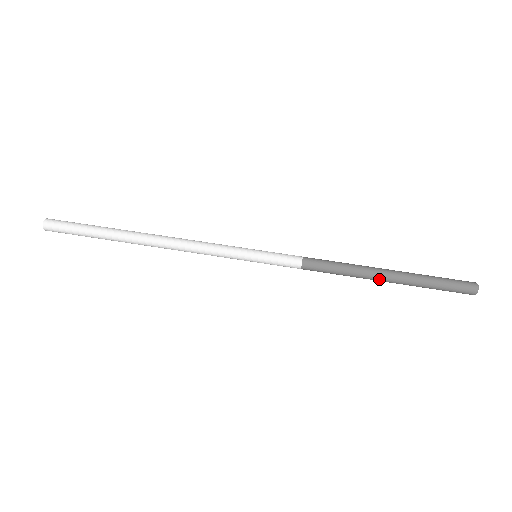
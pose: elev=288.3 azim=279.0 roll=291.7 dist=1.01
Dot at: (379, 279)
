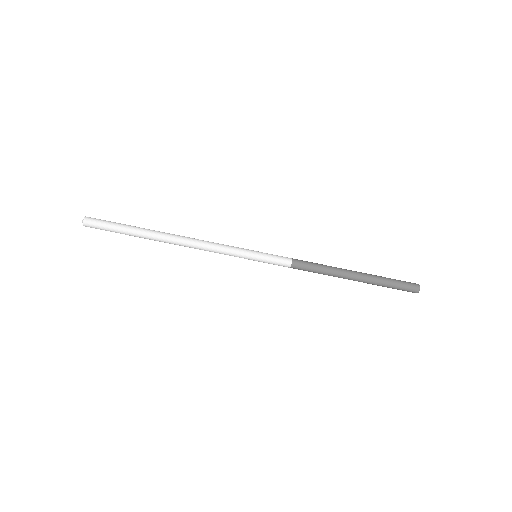
Dot at: (348, 279)
